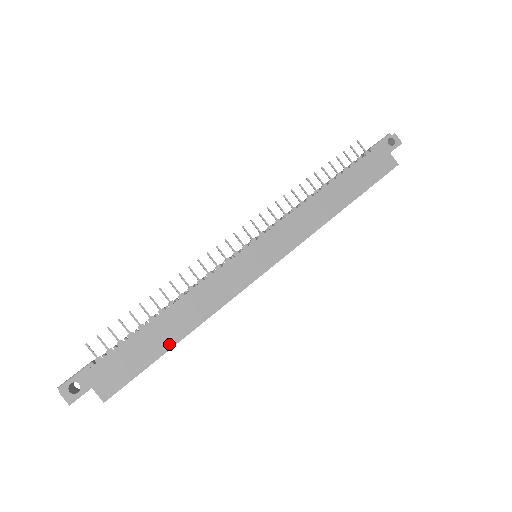
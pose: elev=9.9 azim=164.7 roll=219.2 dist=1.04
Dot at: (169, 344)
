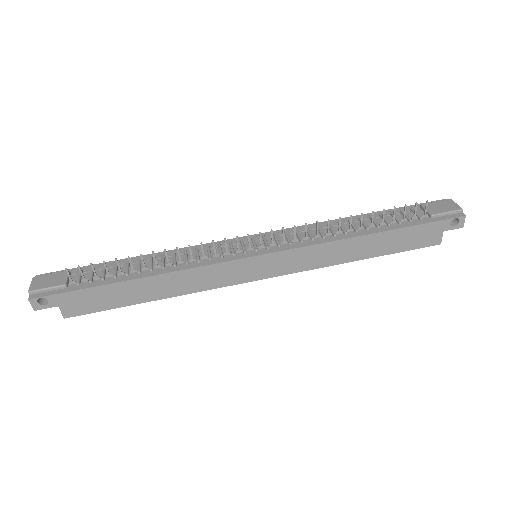
Dot at: (138, 301)
